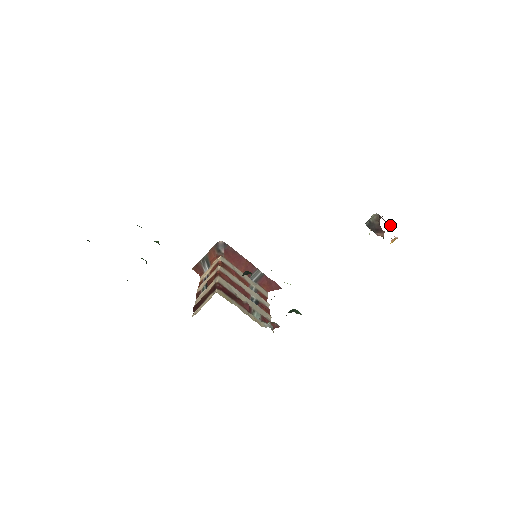
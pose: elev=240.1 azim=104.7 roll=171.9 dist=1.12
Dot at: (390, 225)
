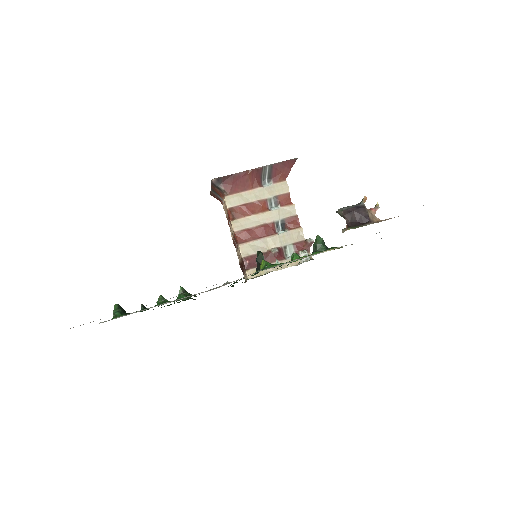
Dot at: (362, 216)
